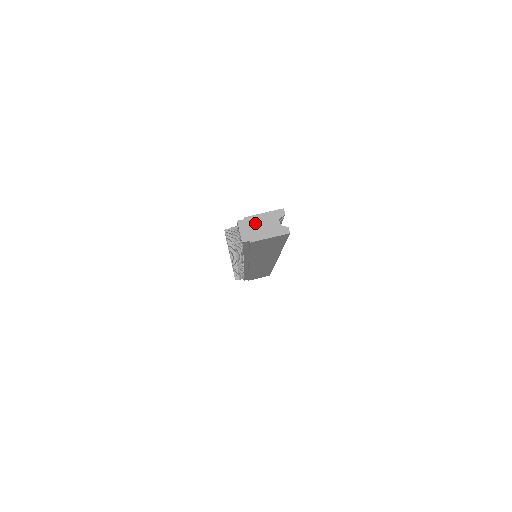
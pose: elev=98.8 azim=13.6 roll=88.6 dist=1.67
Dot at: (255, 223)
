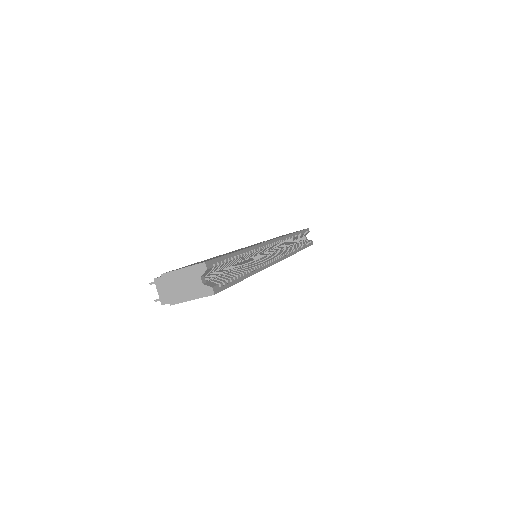
Dot at: (173, 281)
